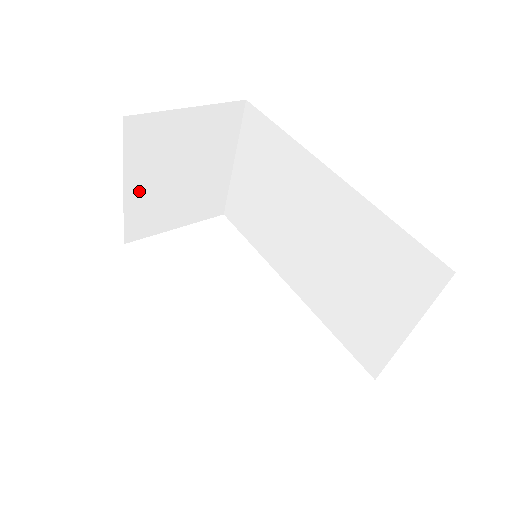
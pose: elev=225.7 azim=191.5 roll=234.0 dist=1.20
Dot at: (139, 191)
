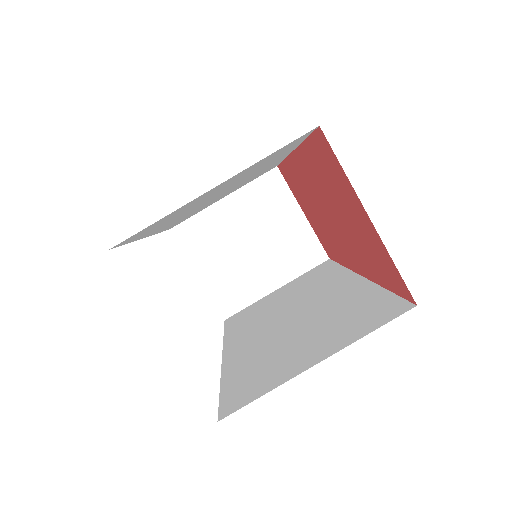
Dot at: (224, 213)
